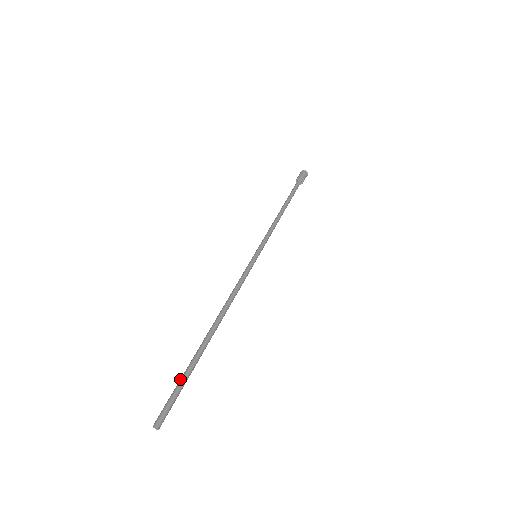
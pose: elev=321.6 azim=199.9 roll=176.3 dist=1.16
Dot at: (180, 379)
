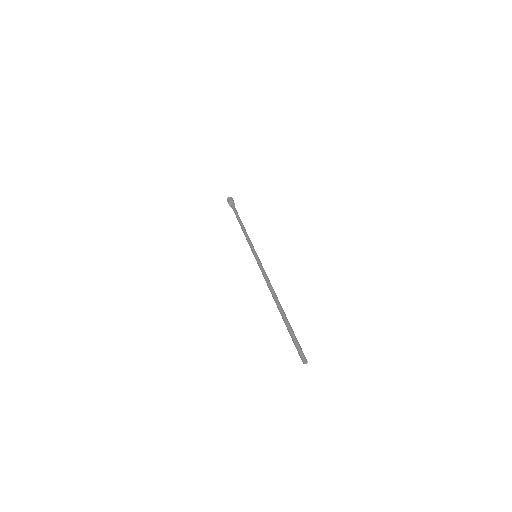
Dot at: (290, 334)
